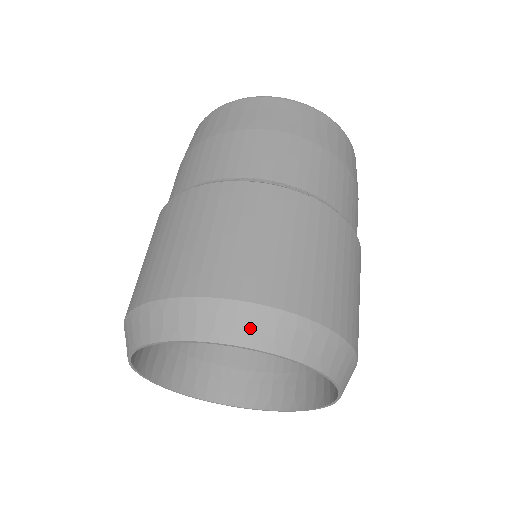
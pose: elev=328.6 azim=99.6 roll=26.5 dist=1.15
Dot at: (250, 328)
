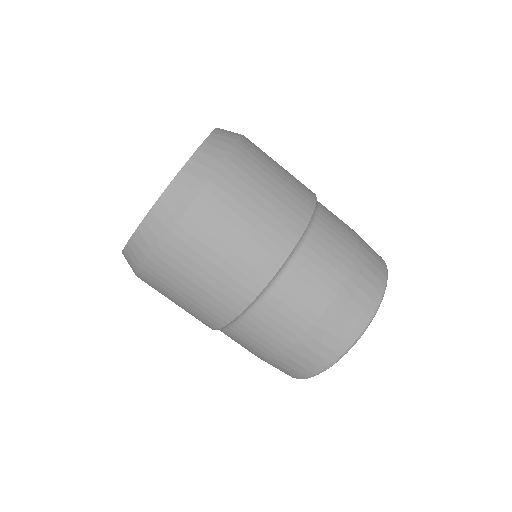
Dot at: occluded
